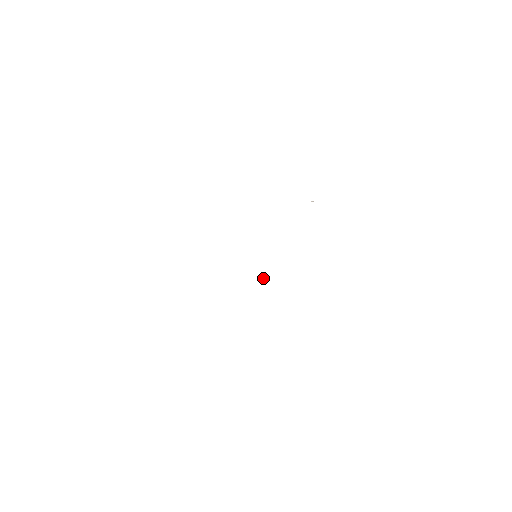
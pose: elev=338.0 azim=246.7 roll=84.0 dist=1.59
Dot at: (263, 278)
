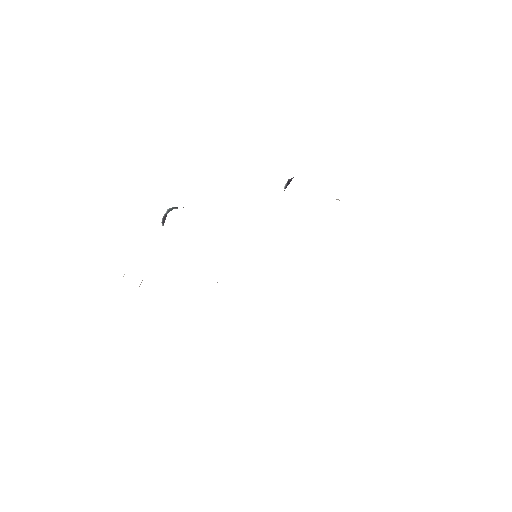
Dot at: occluded
